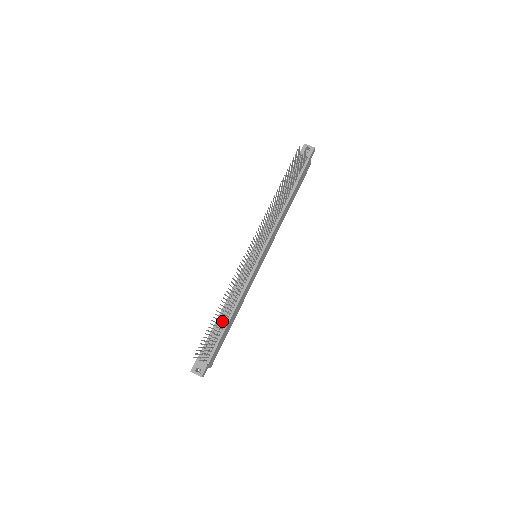
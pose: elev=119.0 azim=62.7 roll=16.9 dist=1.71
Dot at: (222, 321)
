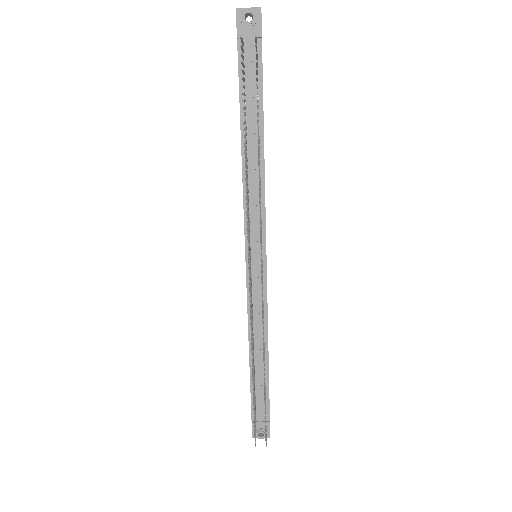
Dot at: occluded
